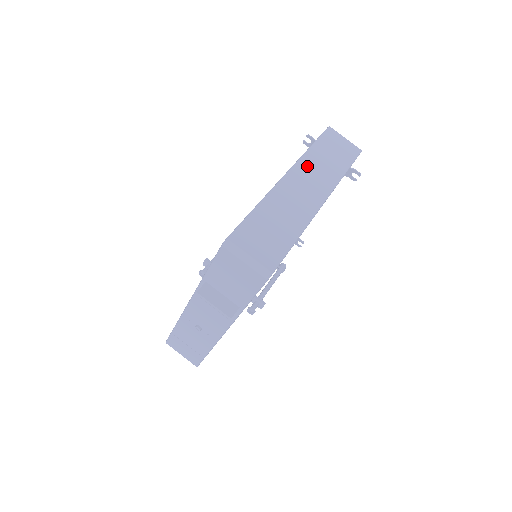
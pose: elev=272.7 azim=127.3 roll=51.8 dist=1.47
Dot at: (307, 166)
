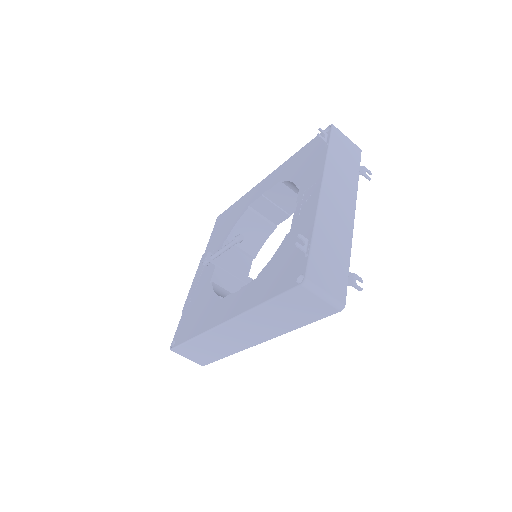
Dot at: (250, 320)
